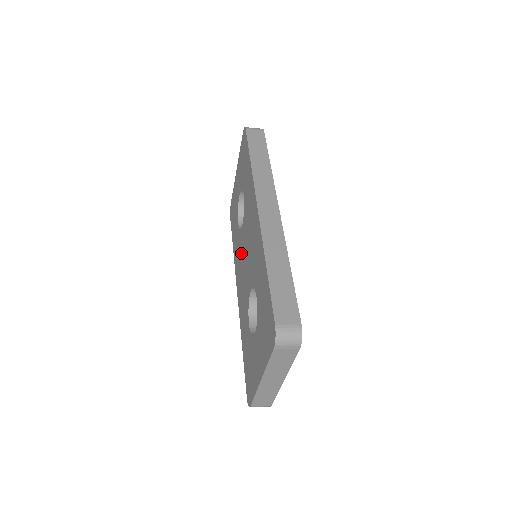
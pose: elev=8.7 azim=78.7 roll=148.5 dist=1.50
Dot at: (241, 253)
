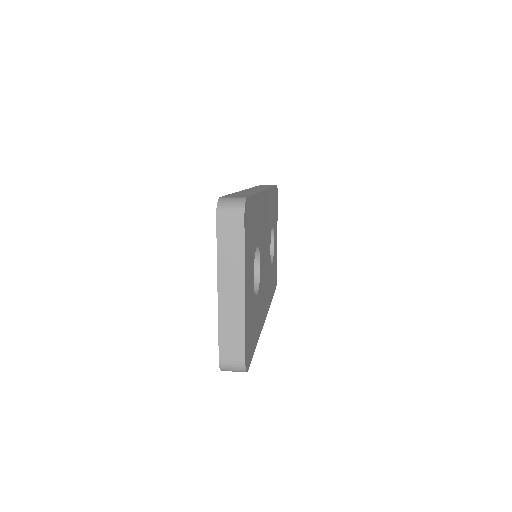
Dot at: occluded
